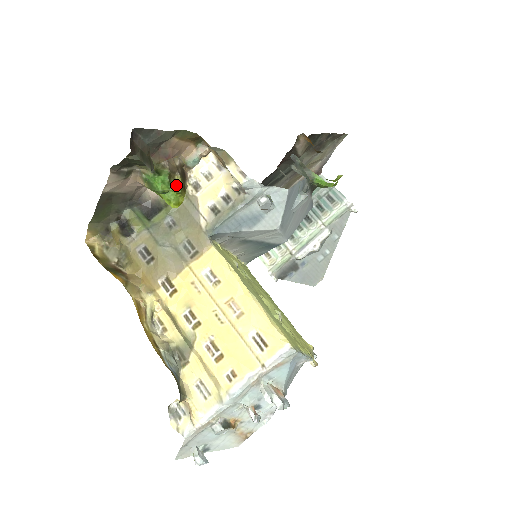
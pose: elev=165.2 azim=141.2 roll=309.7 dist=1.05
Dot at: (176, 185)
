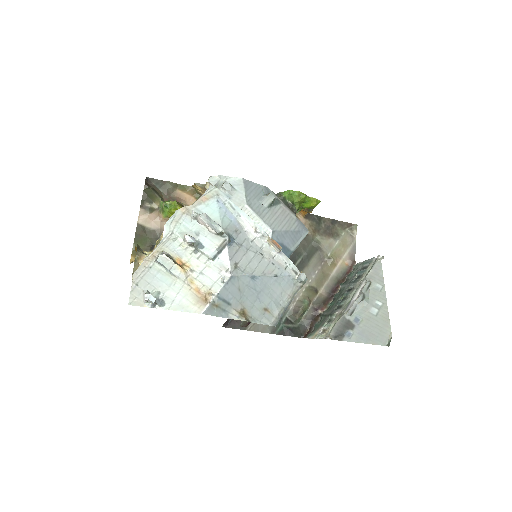
Dot at: (175, 201)
